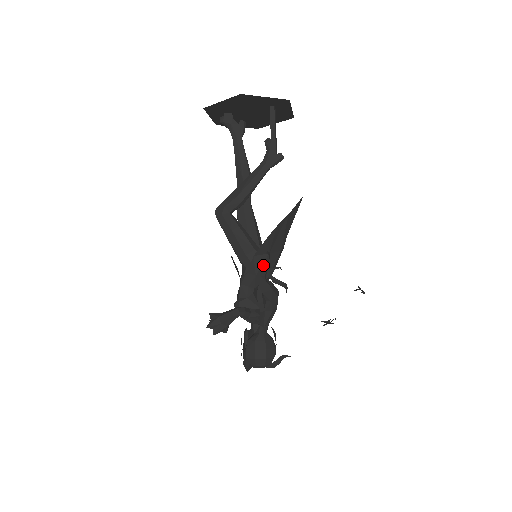
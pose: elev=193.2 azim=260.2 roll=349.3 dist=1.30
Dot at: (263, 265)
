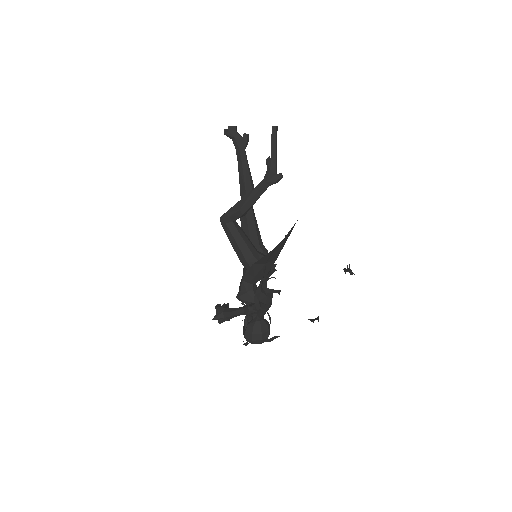
Dot at: (261, 270)
